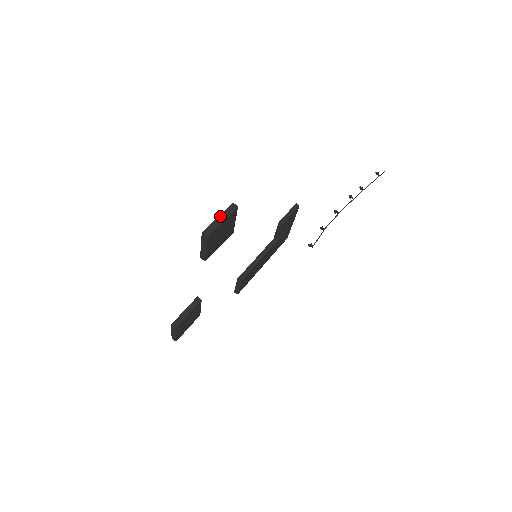
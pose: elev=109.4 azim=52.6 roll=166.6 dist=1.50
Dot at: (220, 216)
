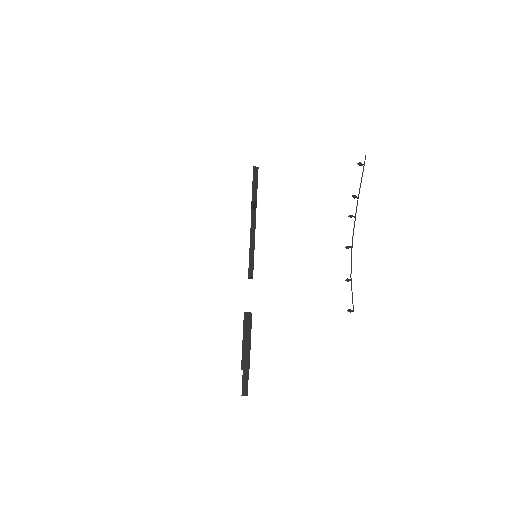
Dot at: (244, 338)
